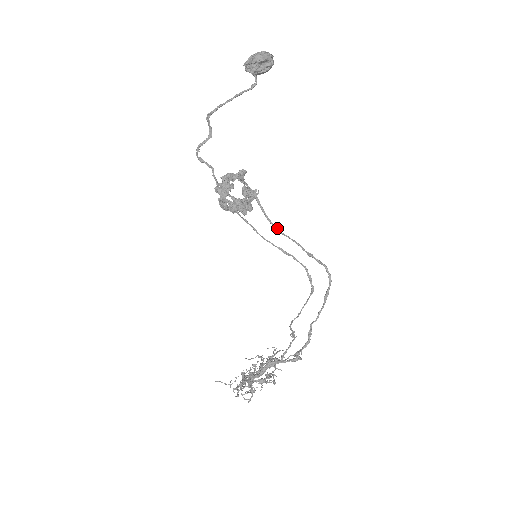
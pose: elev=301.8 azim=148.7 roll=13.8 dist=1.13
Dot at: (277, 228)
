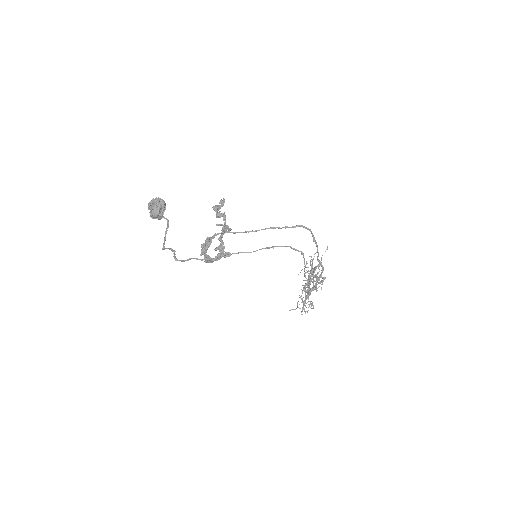
Dot at: (254, 231)
